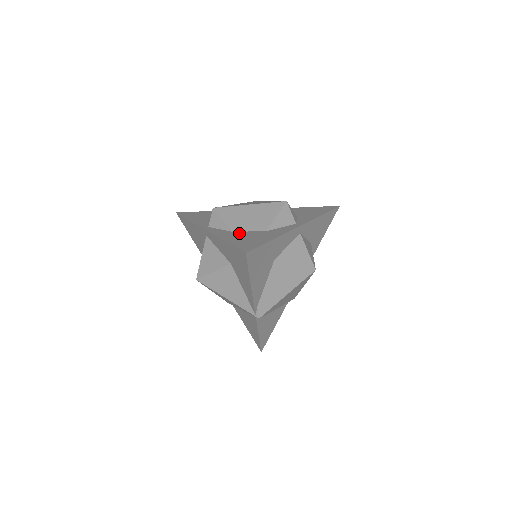
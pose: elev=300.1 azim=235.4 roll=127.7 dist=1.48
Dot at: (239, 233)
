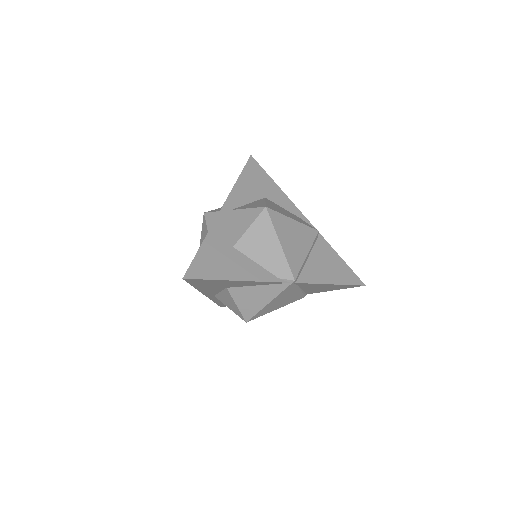
Dot at: occluded
